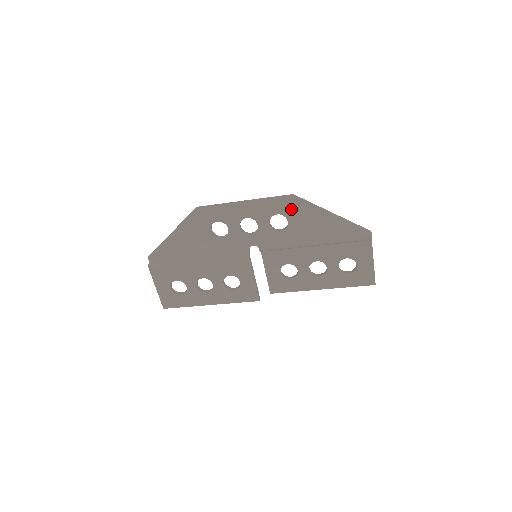
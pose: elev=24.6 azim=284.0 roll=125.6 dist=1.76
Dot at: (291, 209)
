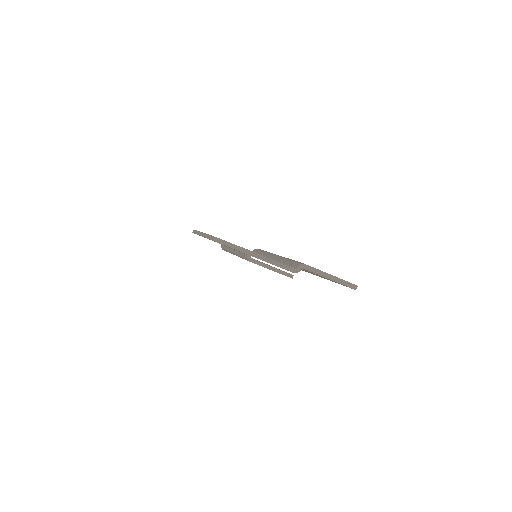
Dot at: occluded
